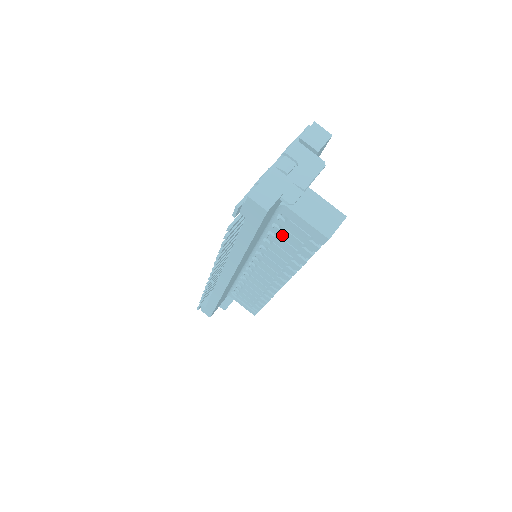
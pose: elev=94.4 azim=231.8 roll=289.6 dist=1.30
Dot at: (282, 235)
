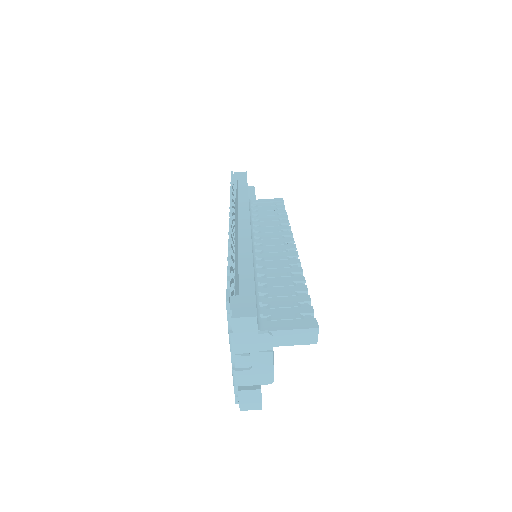
Dot at: occluded
